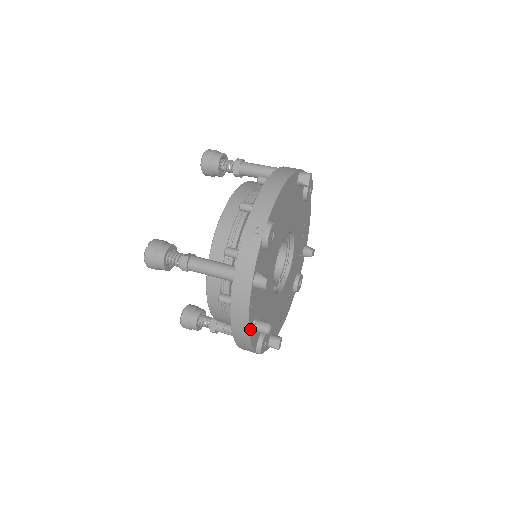
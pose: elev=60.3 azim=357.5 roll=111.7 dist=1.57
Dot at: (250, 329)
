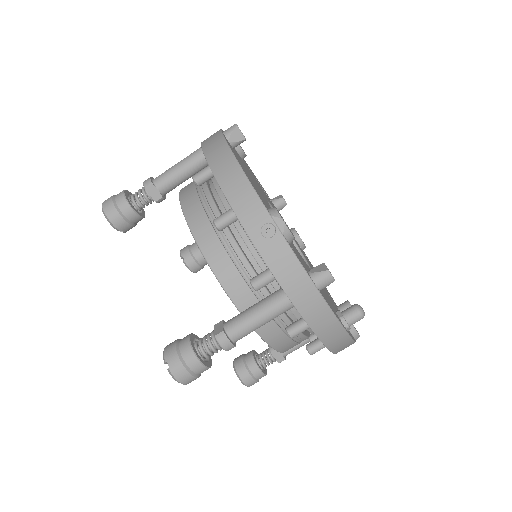
Dot at: (346, 330)
